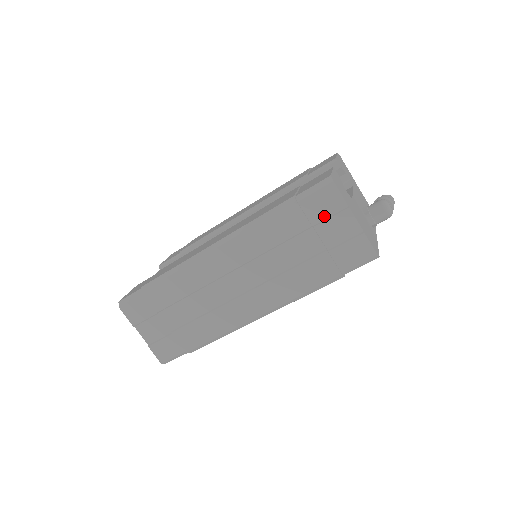
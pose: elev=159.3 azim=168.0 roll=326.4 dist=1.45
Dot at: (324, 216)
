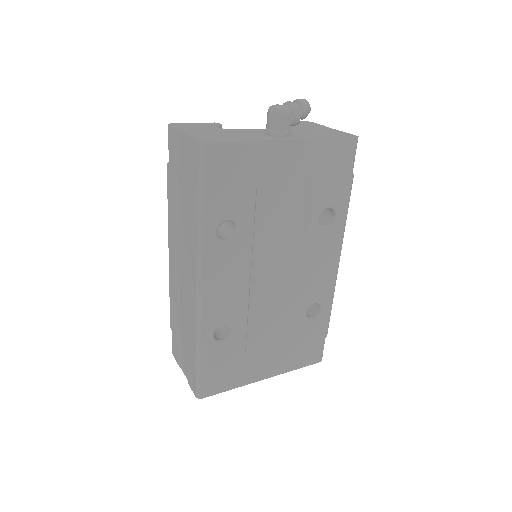
Dot at: (176, 155)
